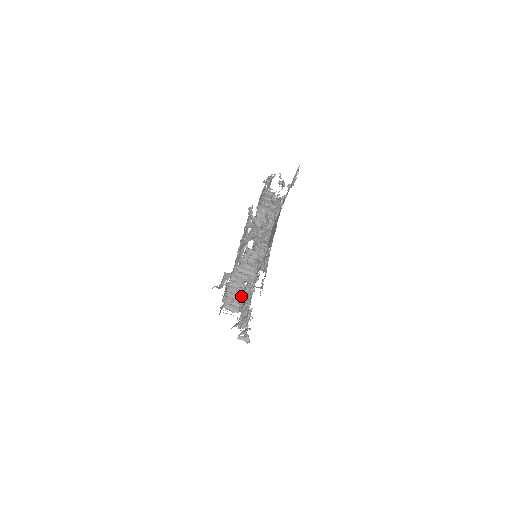
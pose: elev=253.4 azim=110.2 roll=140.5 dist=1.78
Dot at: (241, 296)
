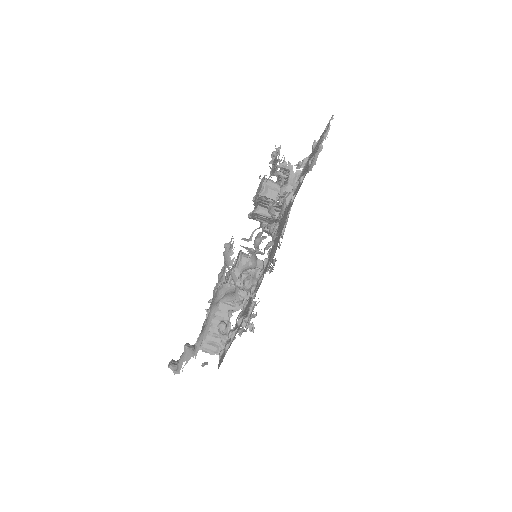
Dot at: (224, 334)
